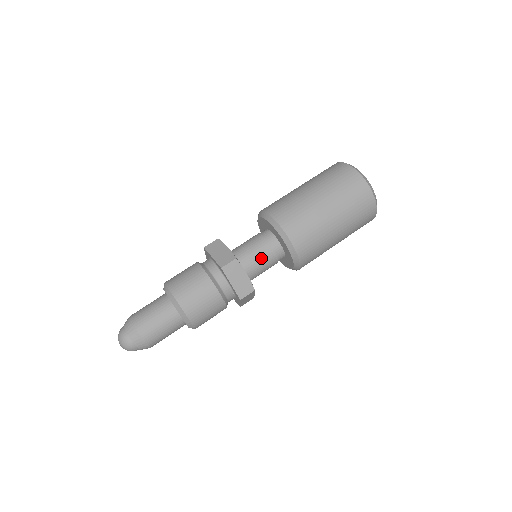
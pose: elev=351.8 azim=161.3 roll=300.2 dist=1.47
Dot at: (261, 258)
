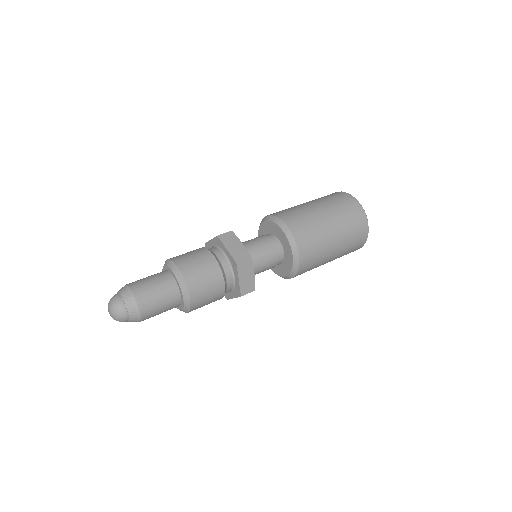
Dot at: (258, 245)
